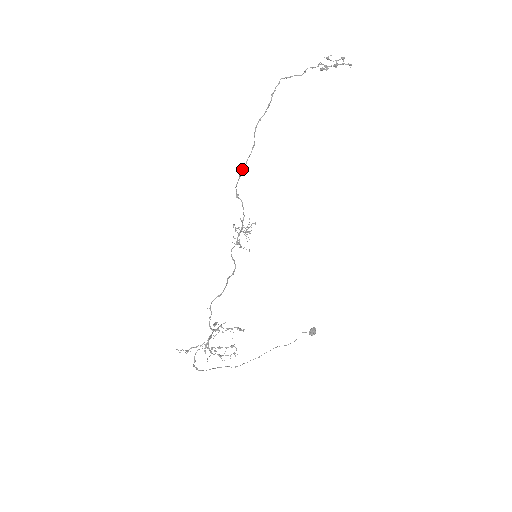
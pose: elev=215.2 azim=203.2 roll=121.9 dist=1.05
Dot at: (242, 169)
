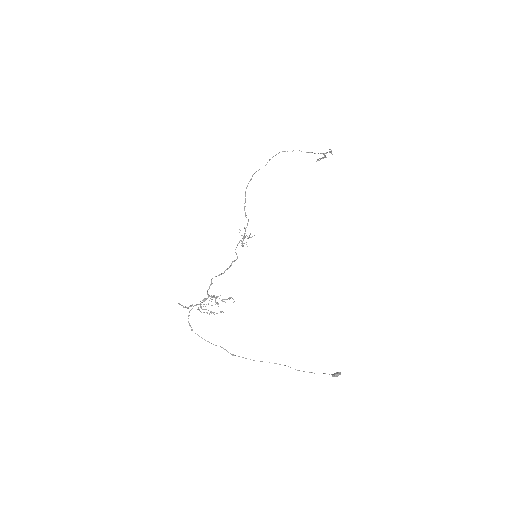
Dot at: (245, 194)
